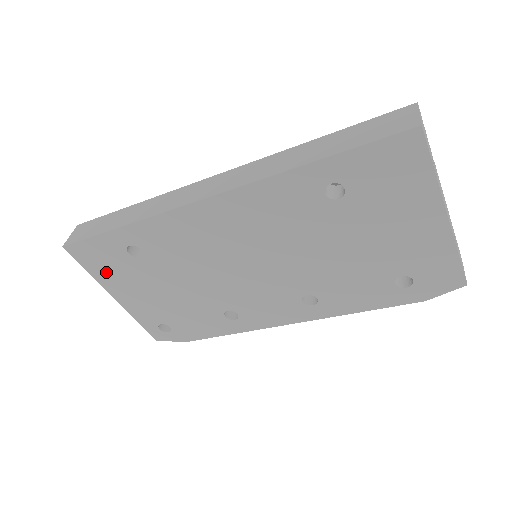
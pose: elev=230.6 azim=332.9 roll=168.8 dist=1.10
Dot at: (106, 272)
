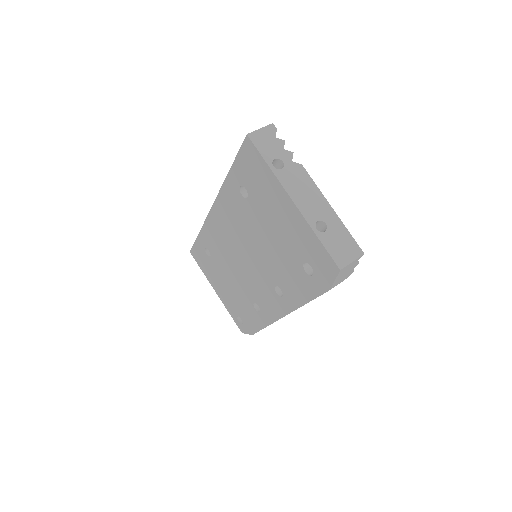
Dot at: (206, 270)
